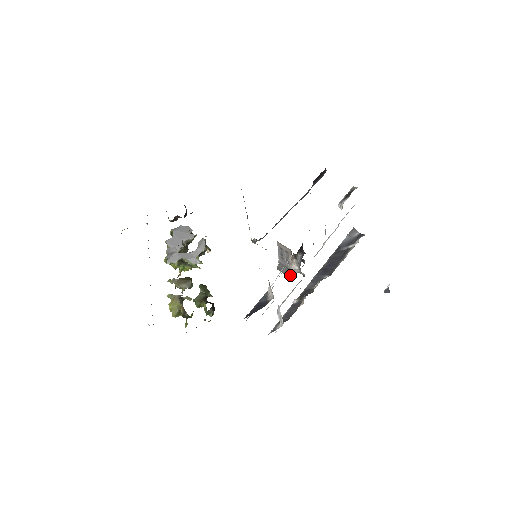
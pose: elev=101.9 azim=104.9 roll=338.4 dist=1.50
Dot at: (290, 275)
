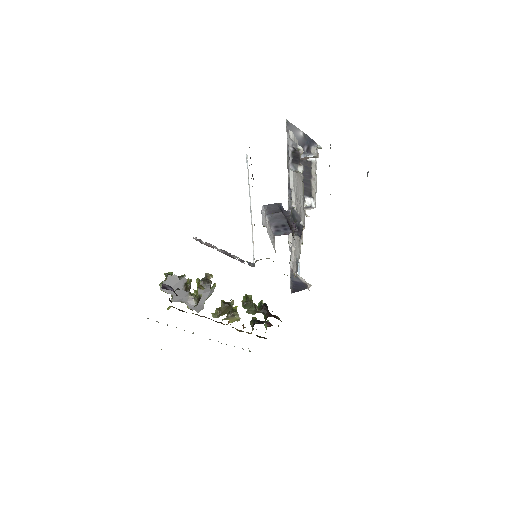
Dot at: occluded
